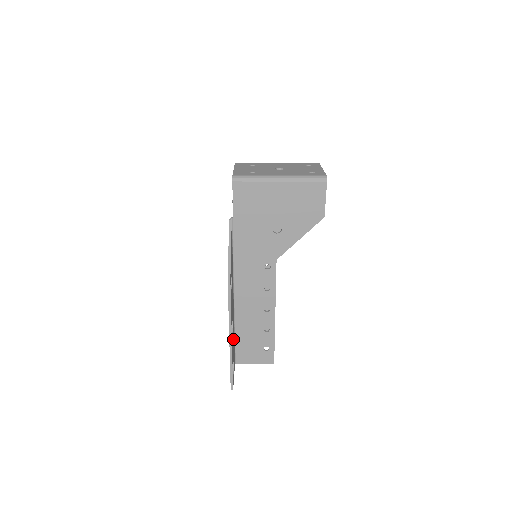
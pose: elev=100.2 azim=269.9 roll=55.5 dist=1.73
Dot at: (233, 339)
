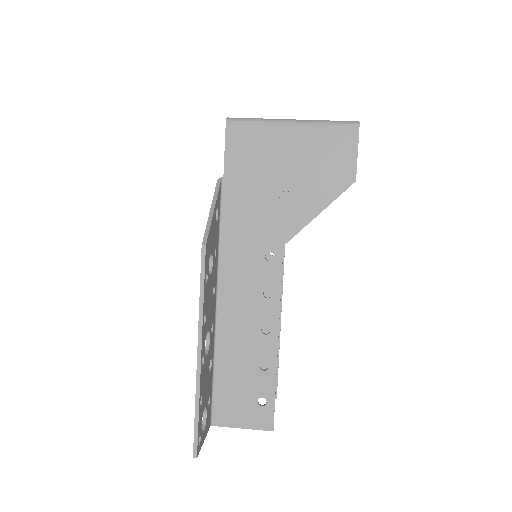
Dot at: (208, 371)
